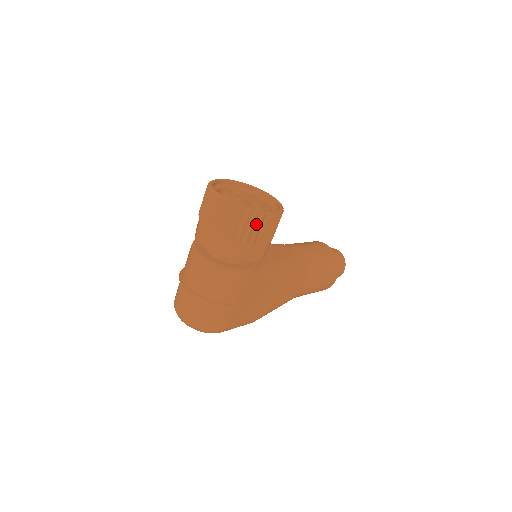
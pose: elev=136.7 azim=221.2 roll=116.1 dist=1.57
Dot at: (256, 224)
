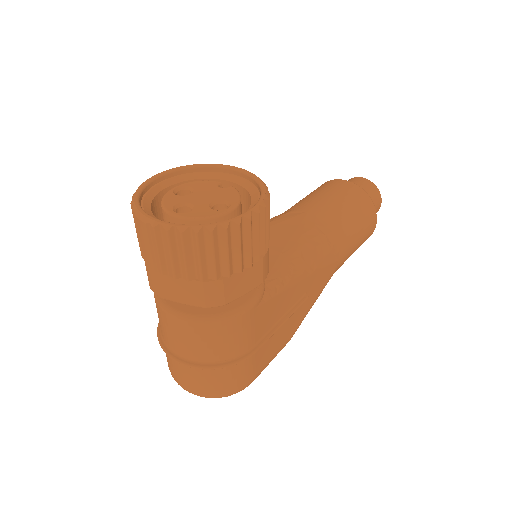
Dot at: (232, 242)
